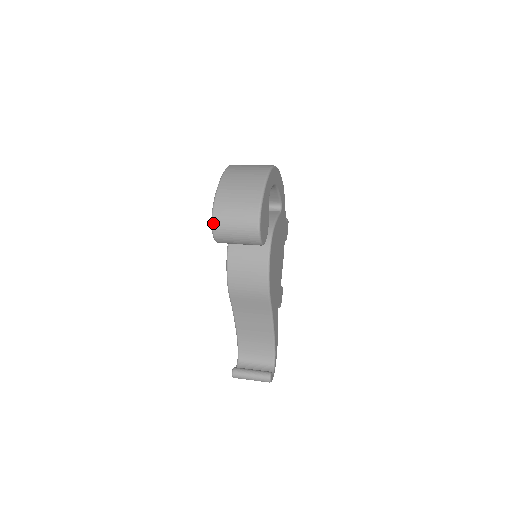
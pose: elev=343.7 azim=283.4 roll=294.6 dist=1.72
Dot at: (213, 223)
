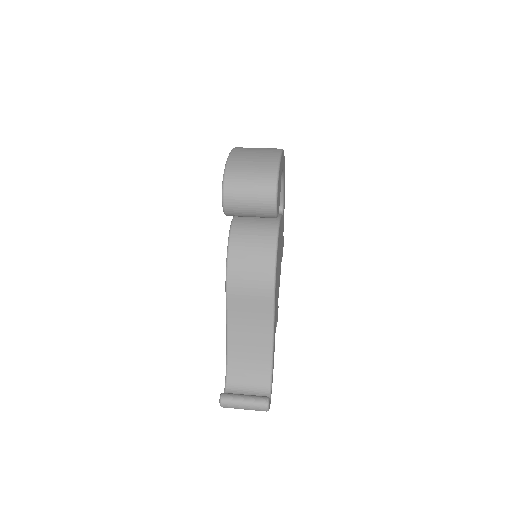
Dot at: (225, 183)
